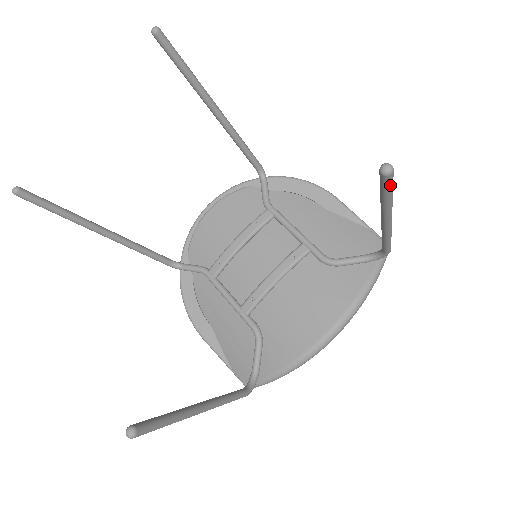
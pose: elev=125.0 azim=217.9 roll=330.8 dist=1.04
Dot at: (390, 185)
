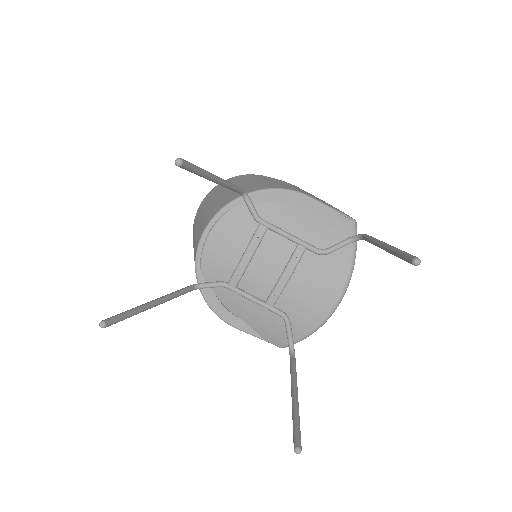
Dot at: occluded
